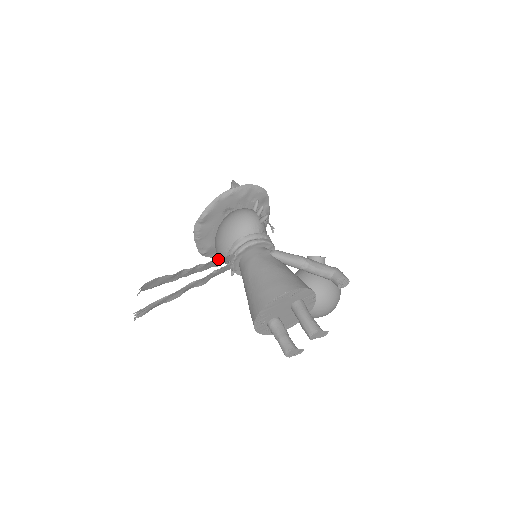
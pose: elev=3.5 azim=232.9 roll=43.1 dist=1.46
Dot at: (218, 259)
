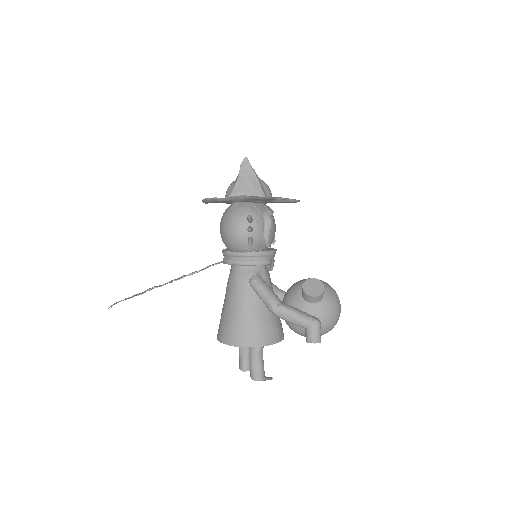
Dot at: occluded
